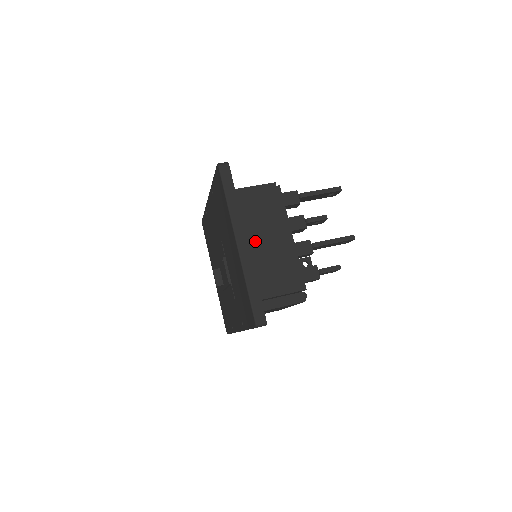
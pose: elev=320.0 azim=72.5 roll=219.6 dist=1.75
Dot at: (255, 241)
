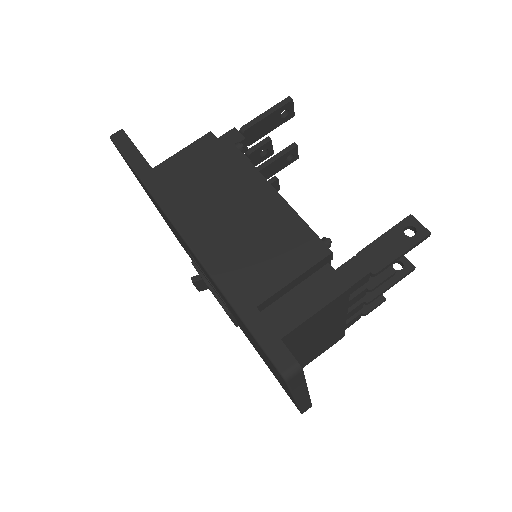
Dot at: (301, 349)
